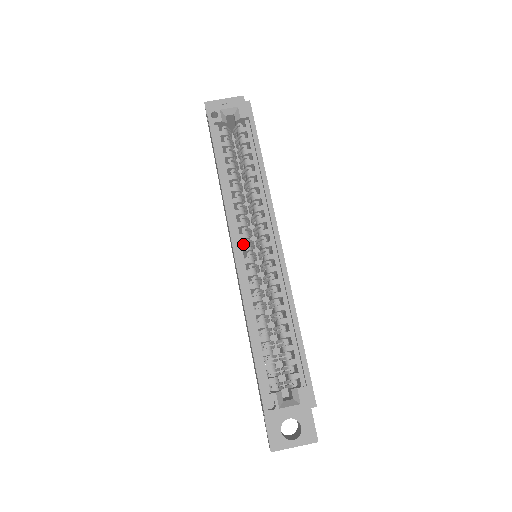
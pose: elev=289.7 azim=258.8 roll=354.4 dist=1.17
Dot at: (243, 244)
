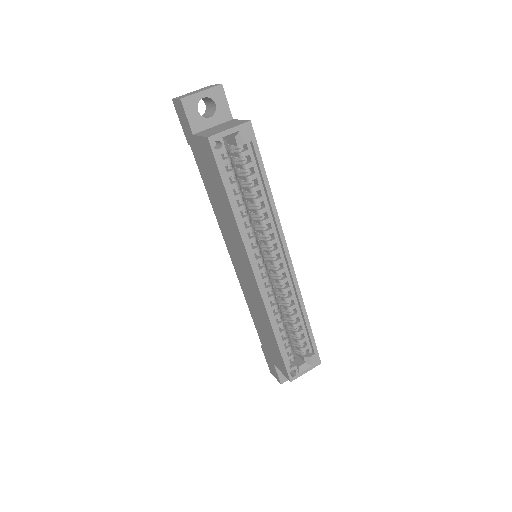
Dot at: occluded
